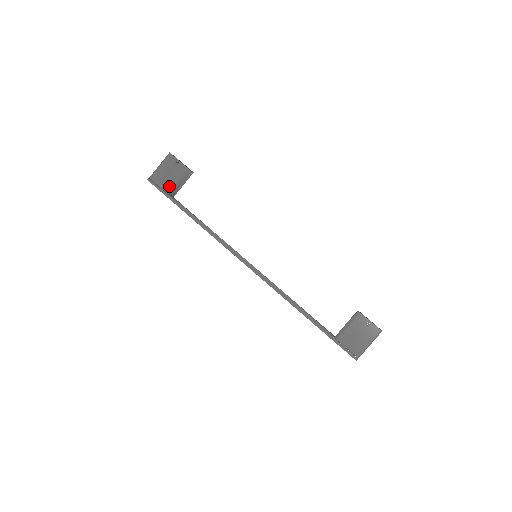
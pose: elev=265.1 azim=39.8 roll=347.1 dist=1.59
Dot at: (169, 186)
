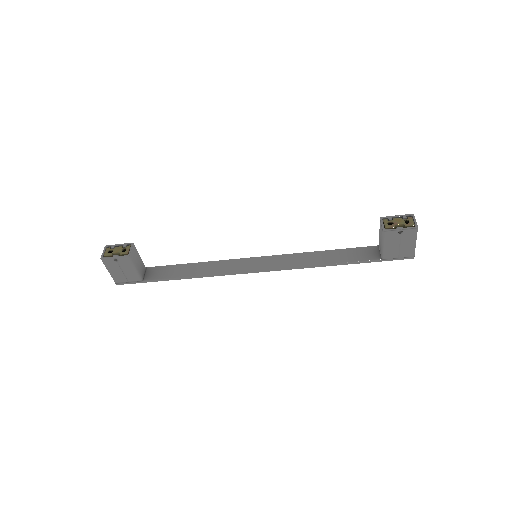
Dot at: (135, 277)
